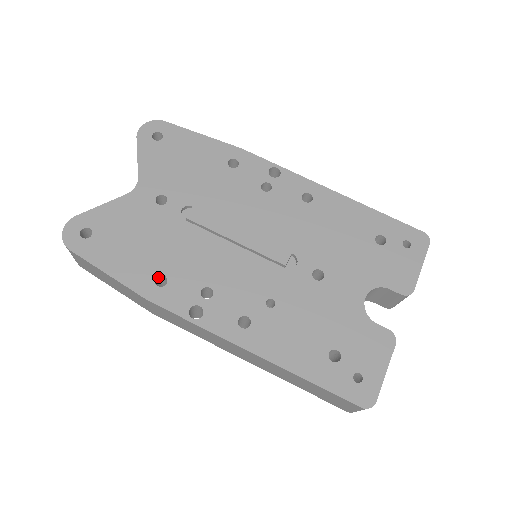
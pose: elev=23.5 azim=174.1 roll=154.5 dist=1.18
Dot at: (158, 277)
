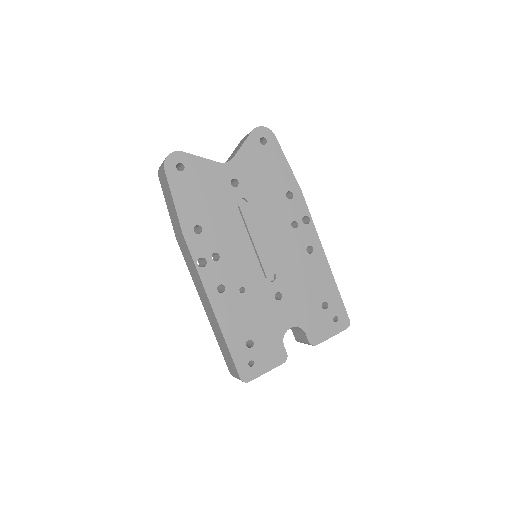
Dot at: (198, 225)
